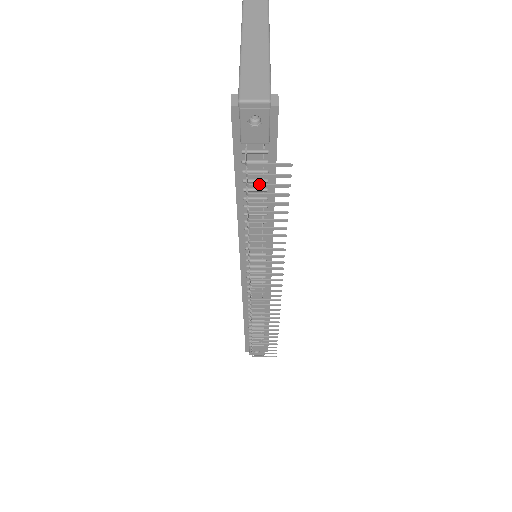
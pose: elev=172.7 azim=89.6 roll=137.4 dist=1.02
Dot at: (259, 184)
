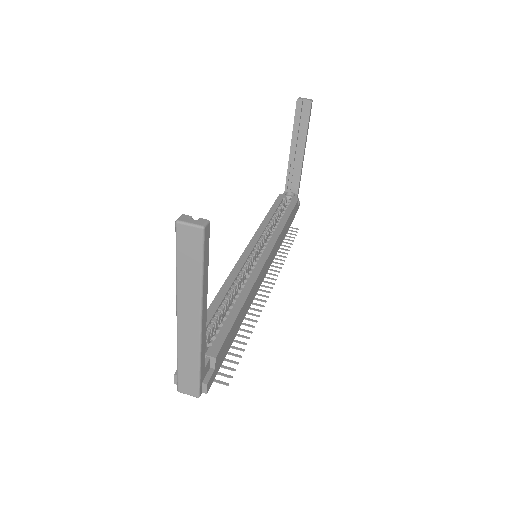
Dot at: occluded
